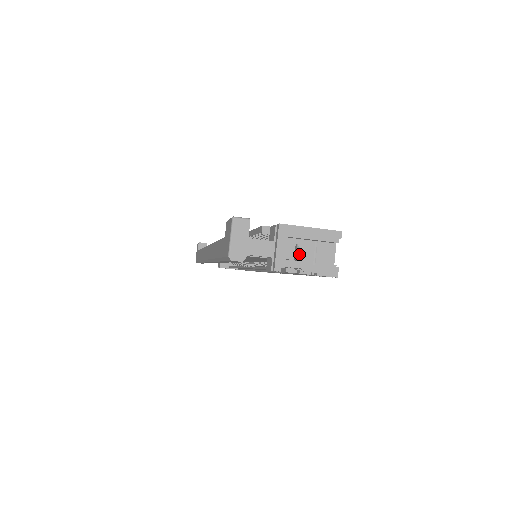
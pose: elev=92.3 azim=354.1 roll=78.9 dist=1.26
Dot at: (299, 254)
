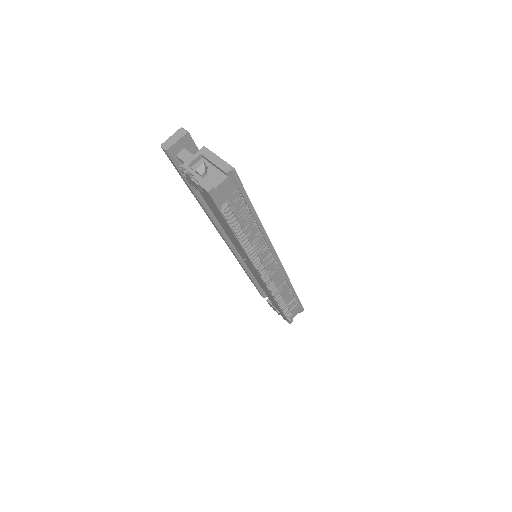
Dot at: (201, 169)
